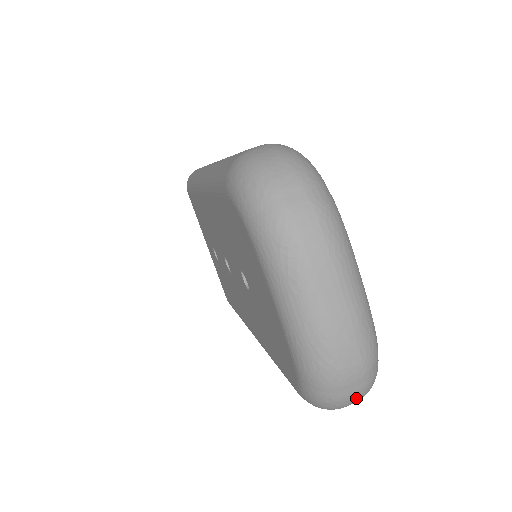
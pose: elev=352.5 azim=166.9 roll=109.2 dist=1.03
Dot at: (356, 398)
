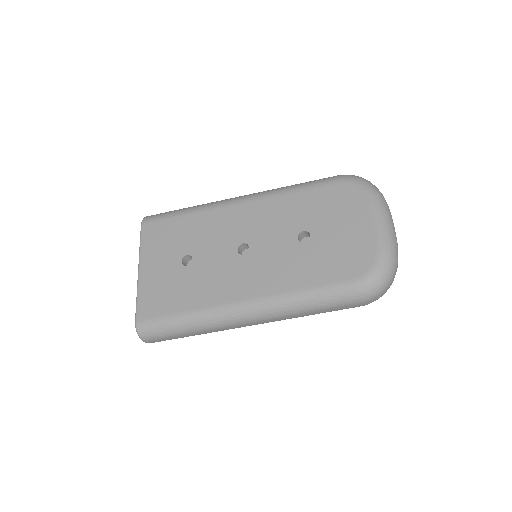
Dot at: occluded
